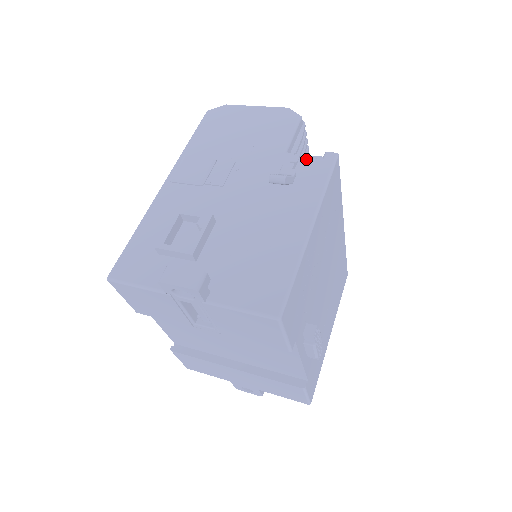
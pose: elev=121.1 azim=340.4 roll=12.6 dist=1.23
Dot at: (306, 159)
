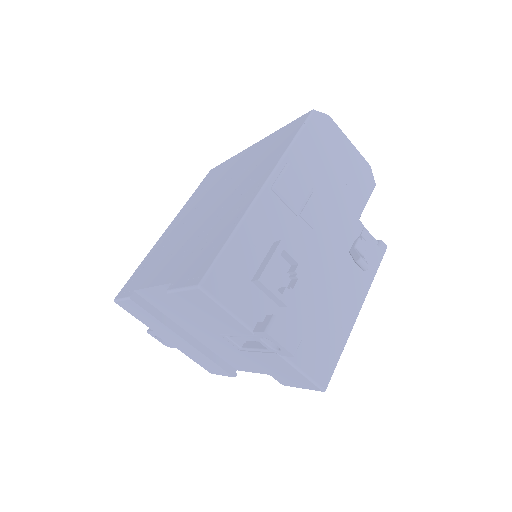
Dot at: (370, 239)
